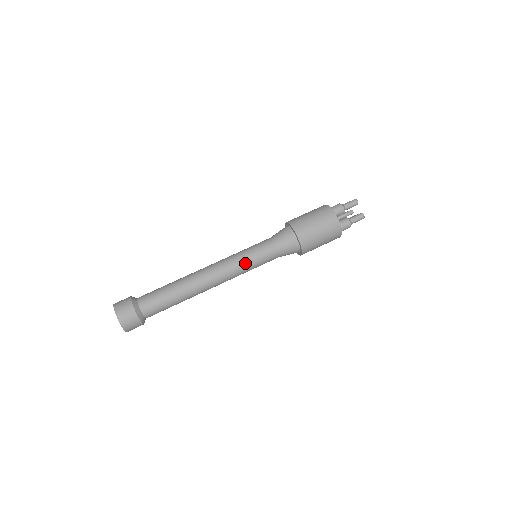
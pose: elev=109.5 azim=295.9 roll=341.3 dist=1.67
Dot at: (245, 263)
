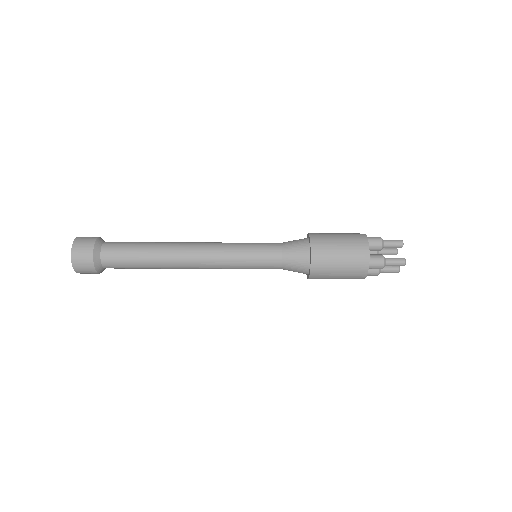
Dot at: (238, 253)
